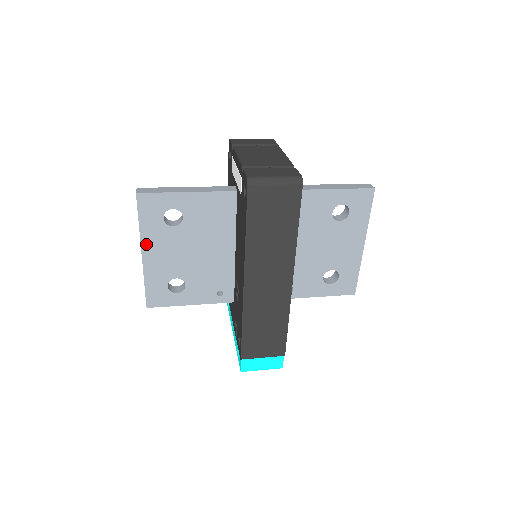
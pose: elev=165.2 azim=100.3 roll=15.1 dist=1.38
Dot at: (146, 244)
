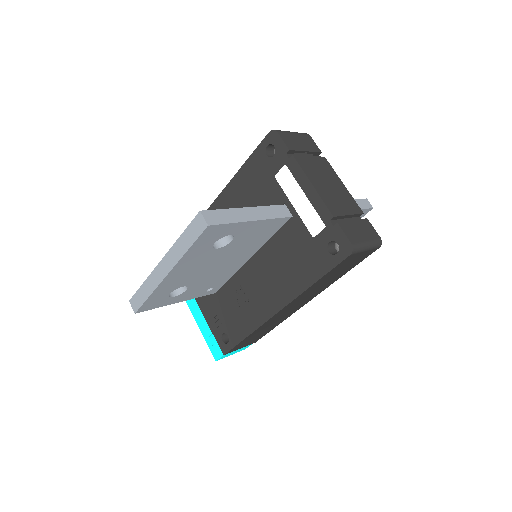
Dot at: (179, 266)
